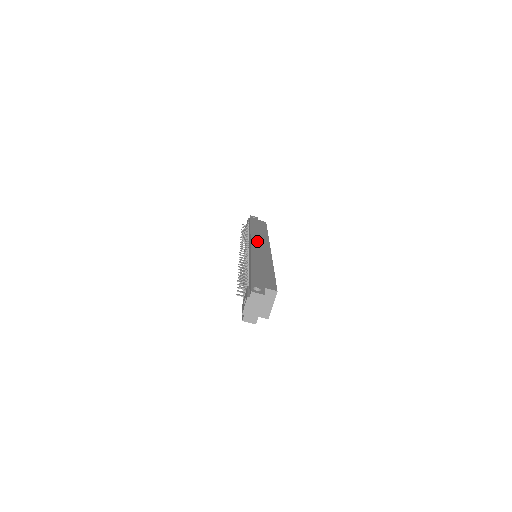
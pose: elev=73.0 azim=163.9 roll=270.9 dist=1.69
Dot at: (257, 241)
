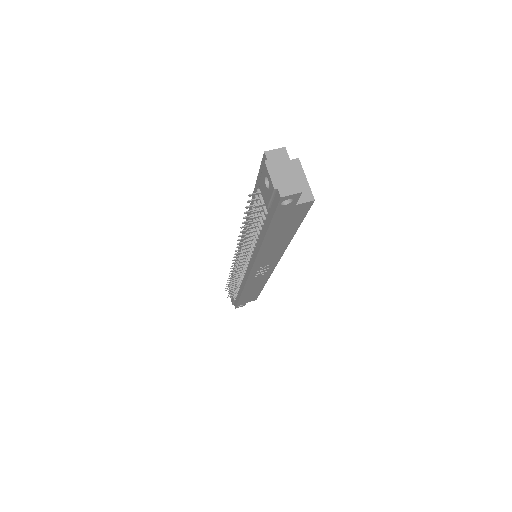
Dot at: occluded
